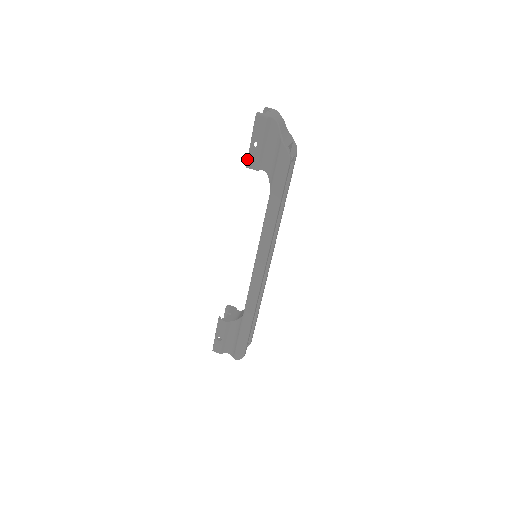
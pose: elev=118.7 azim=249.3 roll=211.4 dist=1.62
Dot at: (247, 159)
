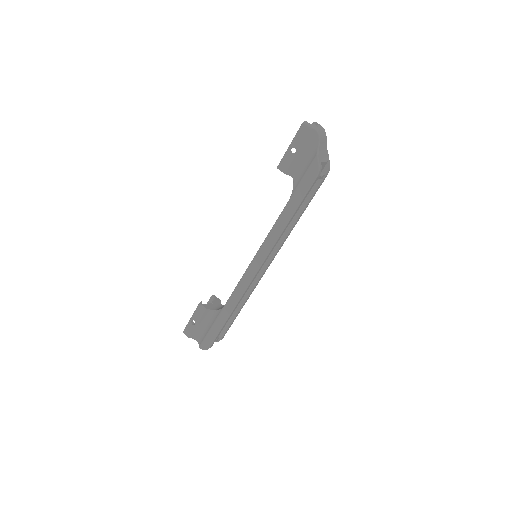
Dot at: (280, 161)
